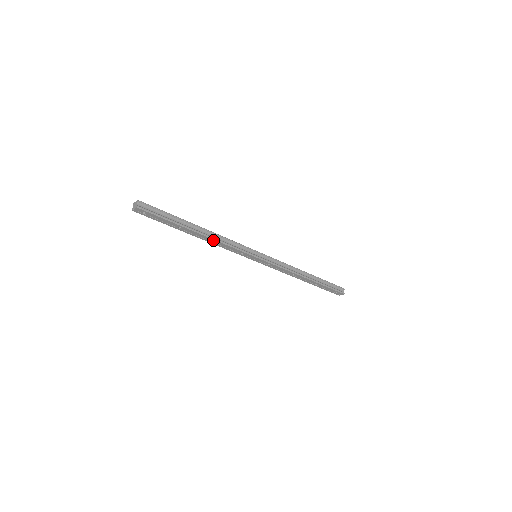
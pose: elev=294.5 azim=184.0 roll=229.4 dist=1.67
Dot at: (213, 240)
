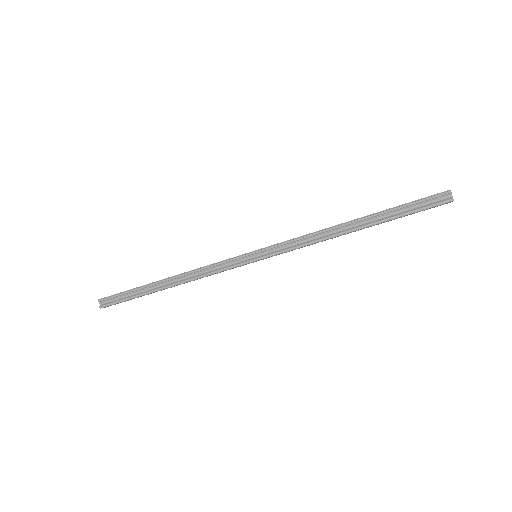
Dot at: (189, 281)
